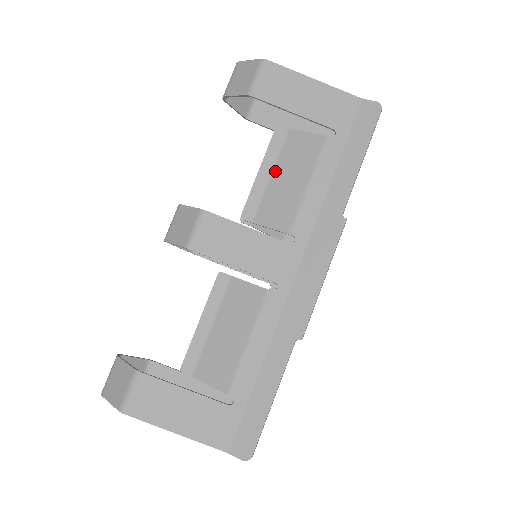
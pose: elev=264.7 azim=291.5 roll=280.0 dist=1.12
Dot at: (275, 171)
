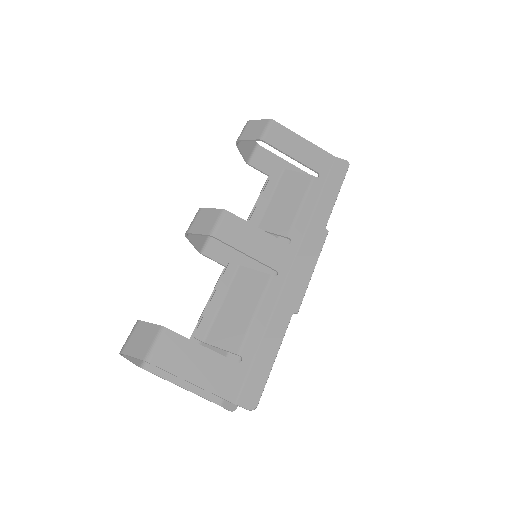
Dot at: (274, 195)
